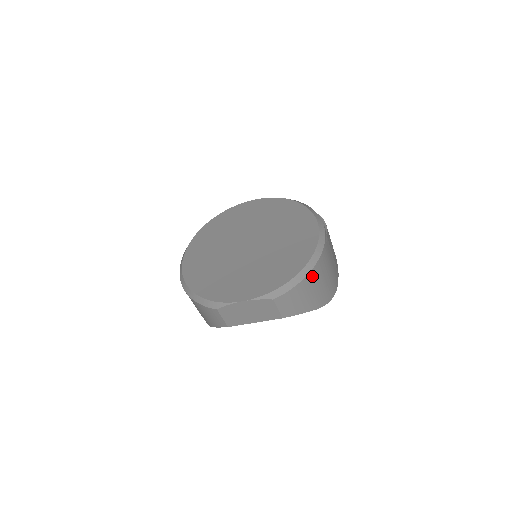
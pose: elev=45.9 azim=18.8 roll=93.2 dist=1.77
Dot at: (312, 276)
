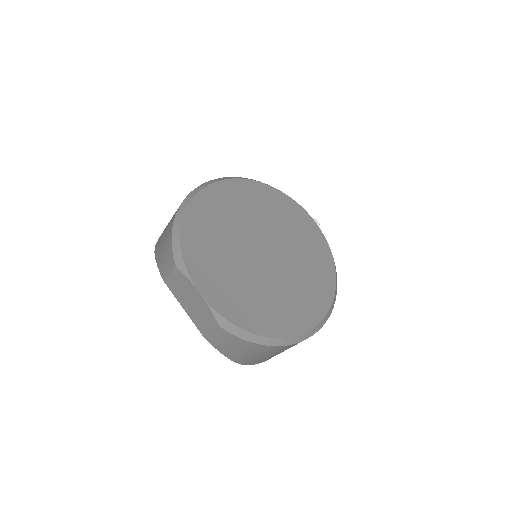
Dot at: (266, 348)
